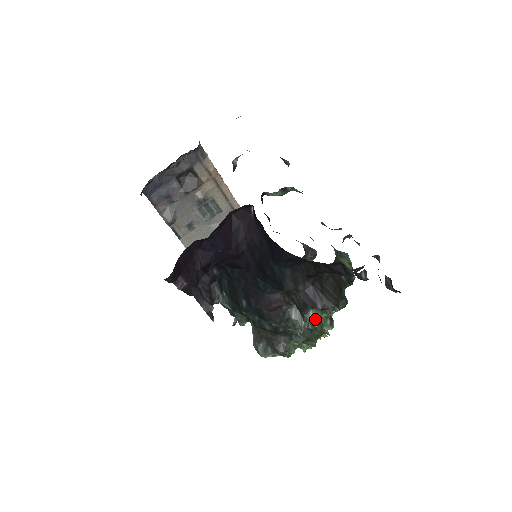
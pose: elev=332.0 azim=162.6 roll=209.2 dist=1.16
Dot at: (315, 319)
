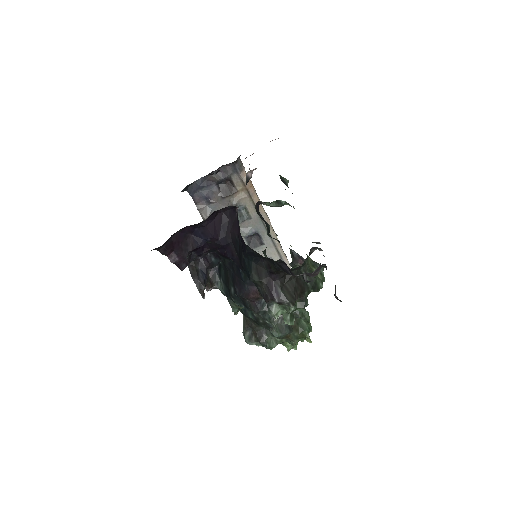
Dot at: (277, 312)
